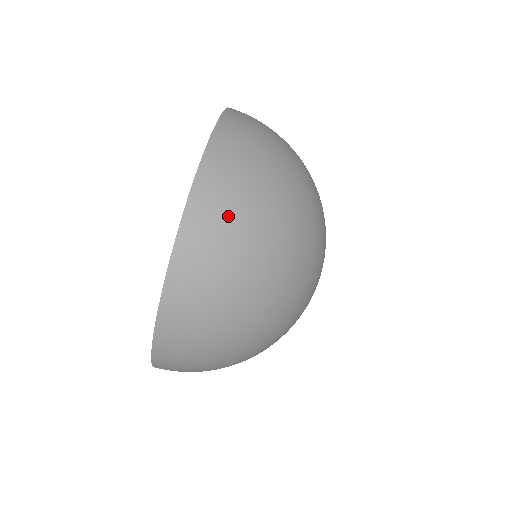
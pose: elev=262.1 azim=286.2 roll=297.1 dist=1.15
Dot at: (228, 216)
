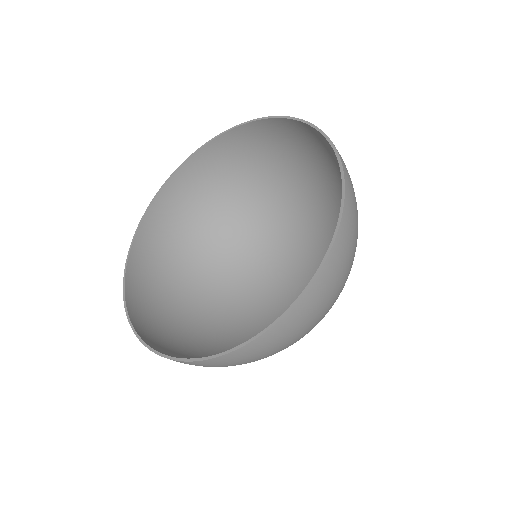
Dot at: occluded
